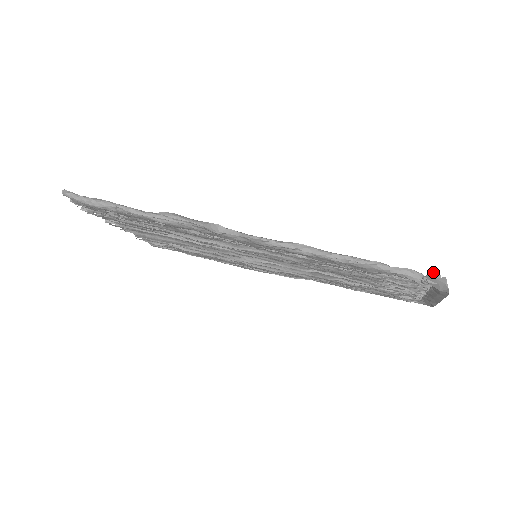
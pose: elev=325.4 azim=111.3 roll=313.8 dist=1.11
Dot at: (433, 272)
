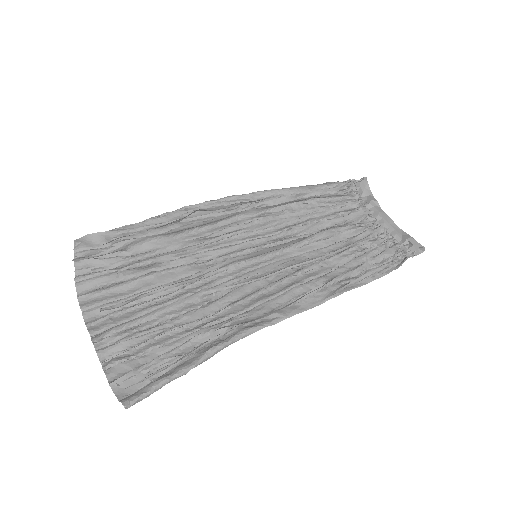
Dot at: (417, 246)
